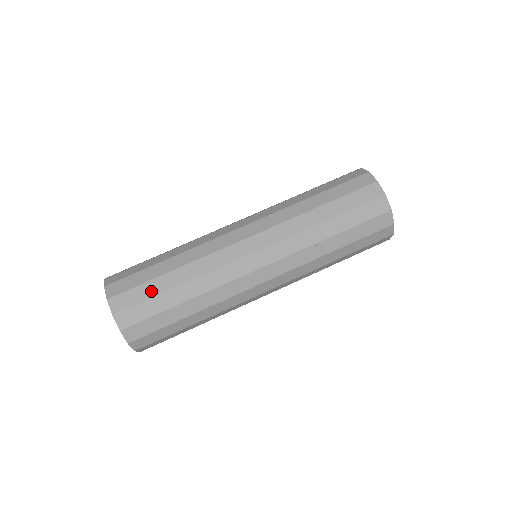
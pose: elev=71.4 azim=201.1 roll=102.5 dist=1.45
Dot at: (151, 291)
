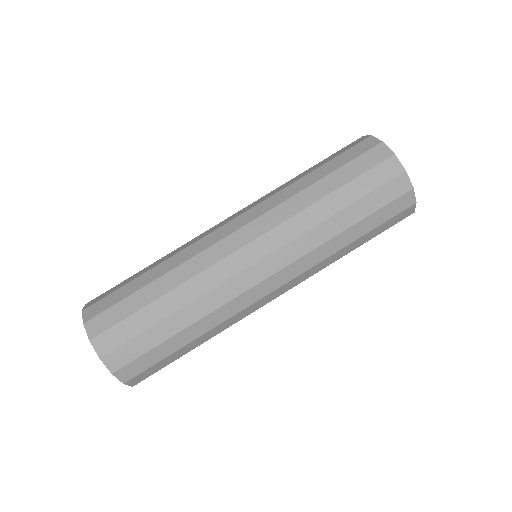
Dot at: (131, 307)
